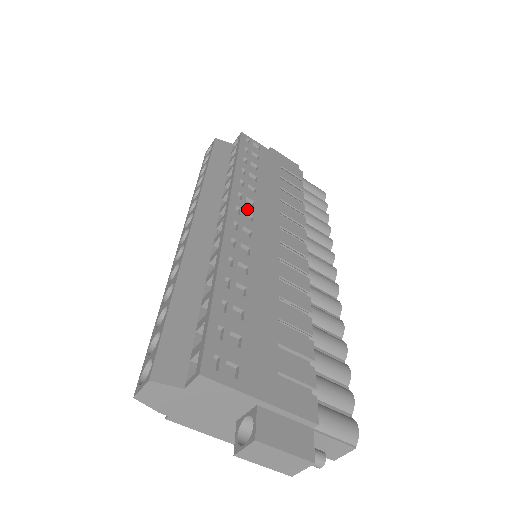
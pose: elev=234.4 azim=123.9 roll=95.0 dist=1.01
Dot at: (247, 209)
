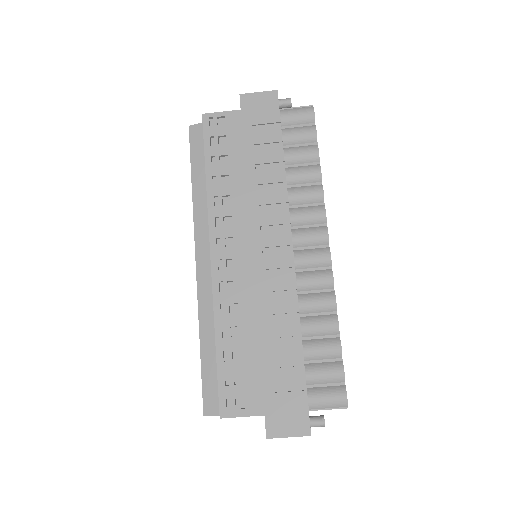
Dot at: (226, 234)
